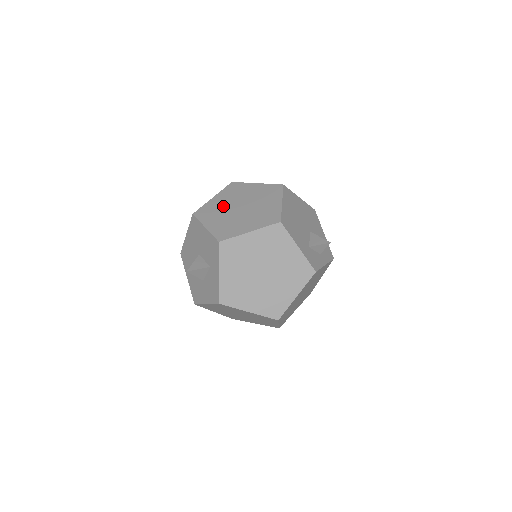
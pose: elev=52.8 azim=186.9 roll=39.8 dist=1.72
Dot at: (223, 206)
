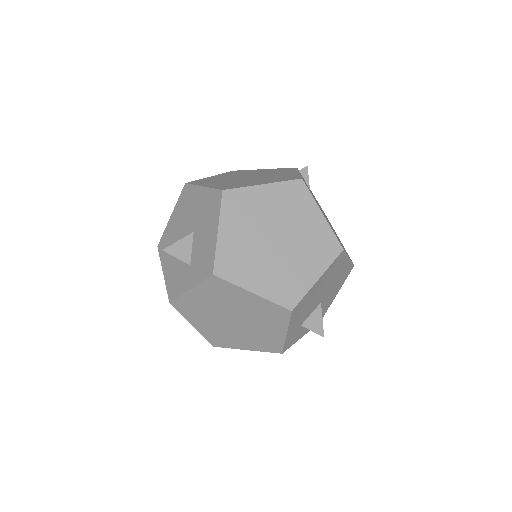
Dot at: (261, 215)
